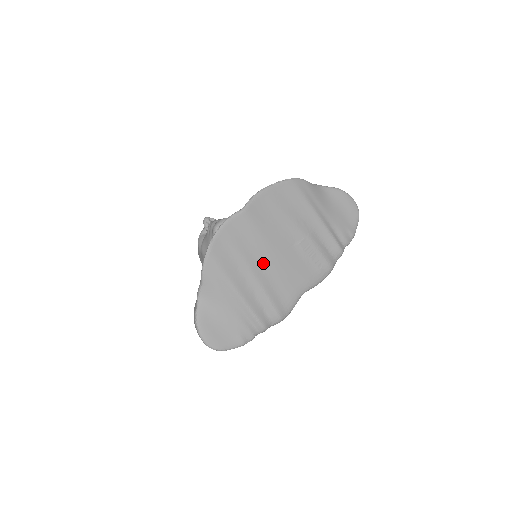
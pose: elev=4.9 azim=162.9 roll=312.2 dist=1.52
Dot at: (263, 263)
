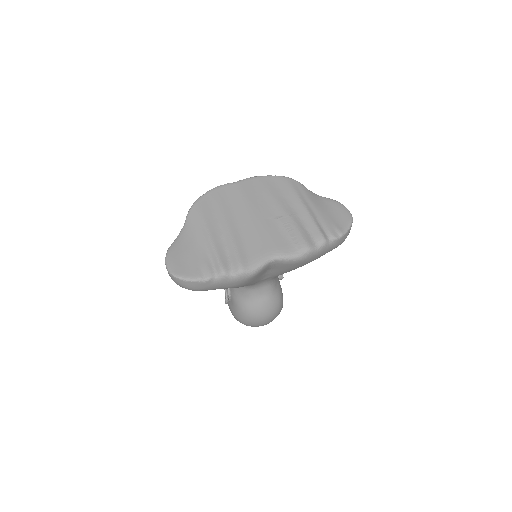
Dot at: (240, 221)
